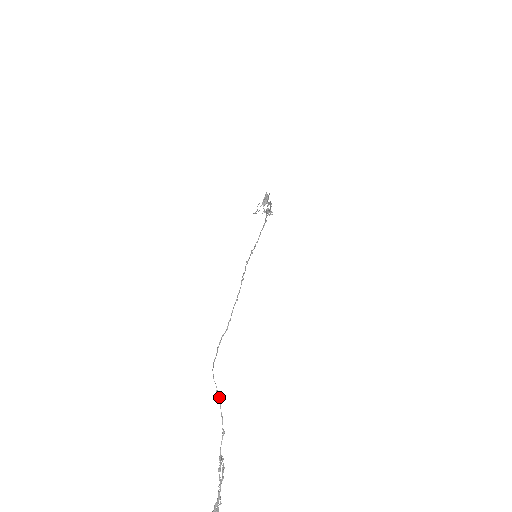
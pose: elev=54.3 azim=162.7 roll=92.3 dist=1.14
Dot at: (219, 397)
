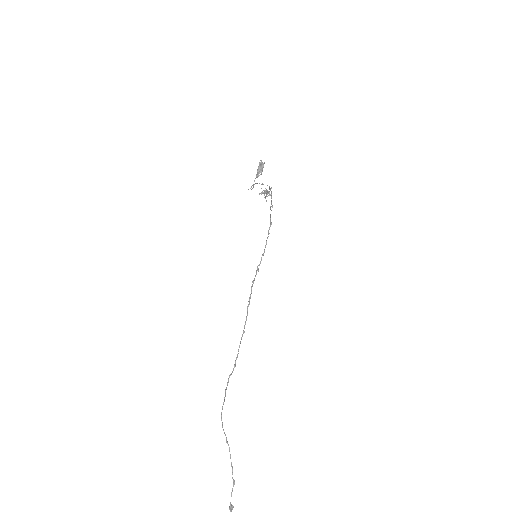
Dot at: (229, 448)
